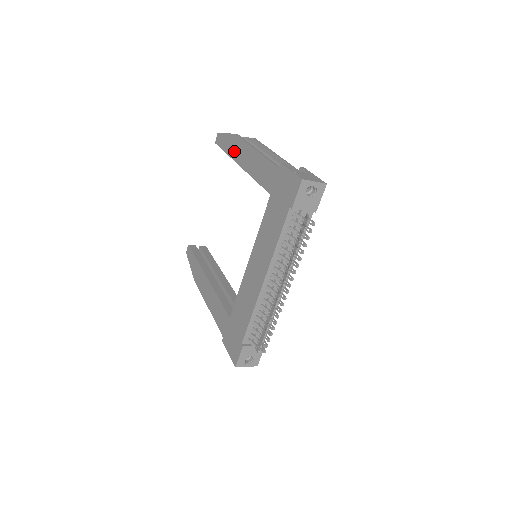
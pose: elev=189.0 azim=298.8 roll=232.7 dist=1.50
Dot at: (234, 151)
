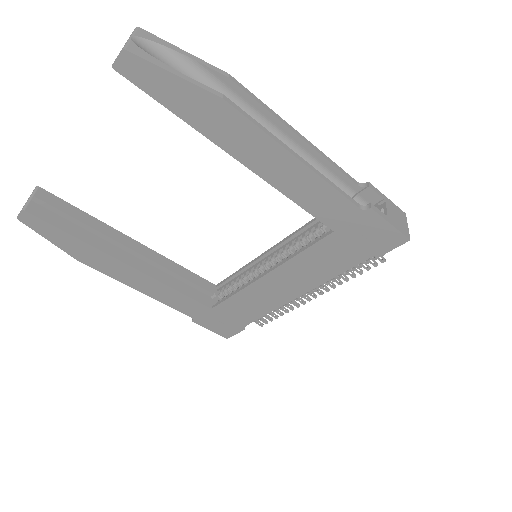
Dot at: (219, 130)
